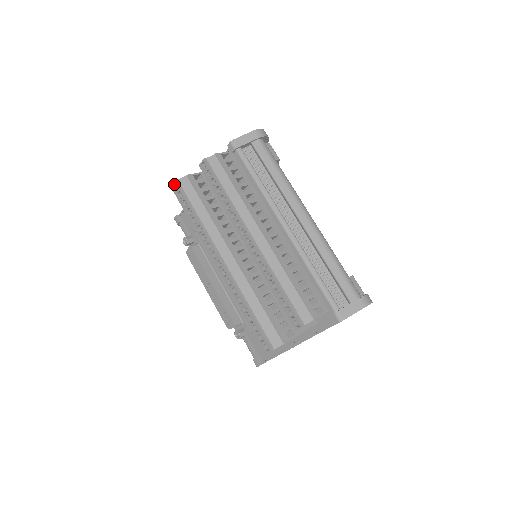
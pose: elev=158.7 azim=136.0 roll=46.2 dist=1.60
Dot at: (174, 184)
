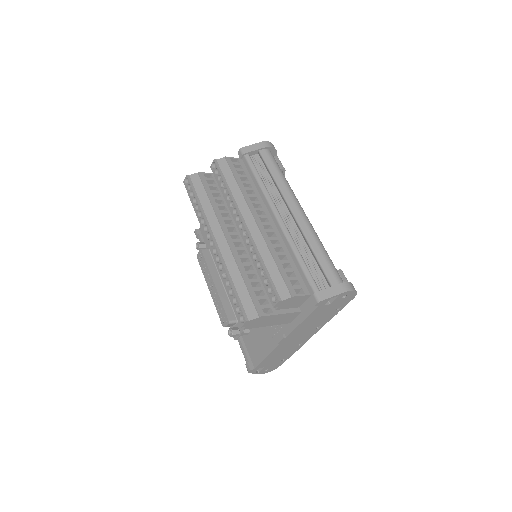
Dot at: (186, 179)
